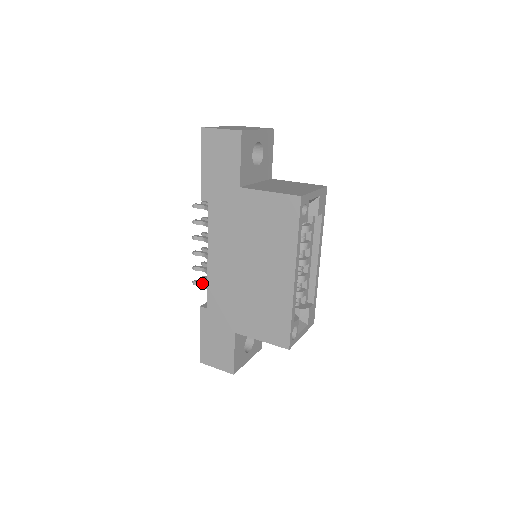
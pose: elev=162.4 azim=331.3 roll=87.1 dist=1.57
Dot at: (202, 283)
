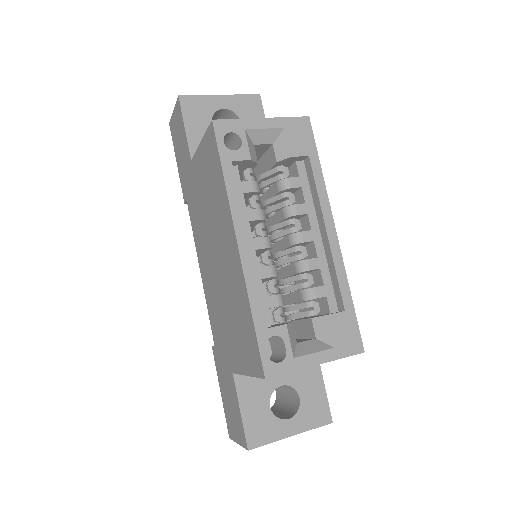
Dot at: occluded
